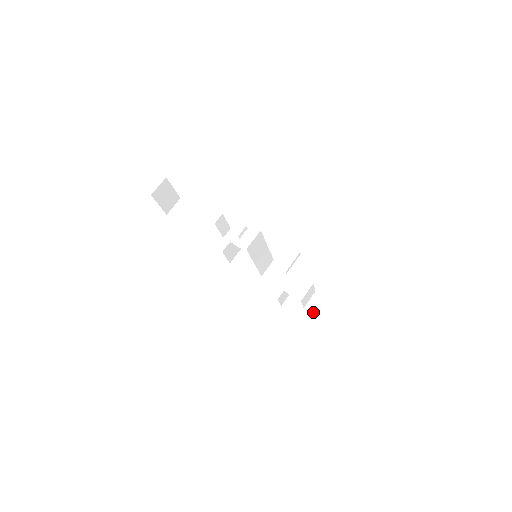
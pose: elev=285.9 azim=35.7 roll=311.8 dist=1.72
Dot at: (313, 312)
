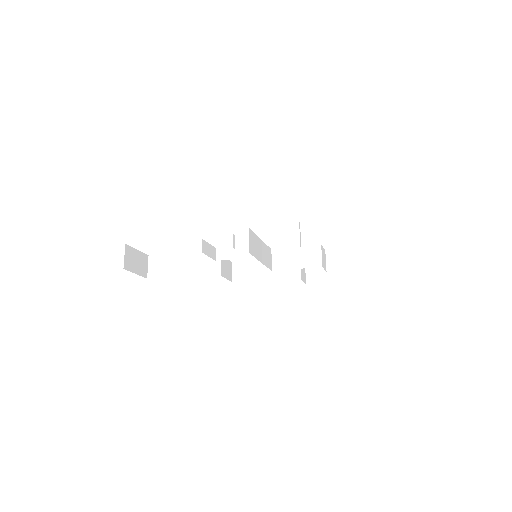
Dot at: (336, 270)
